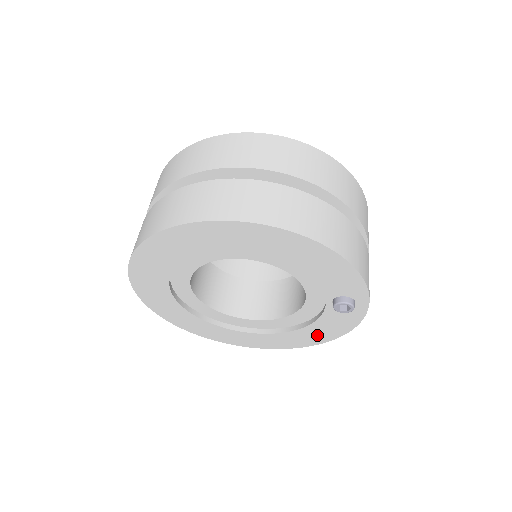
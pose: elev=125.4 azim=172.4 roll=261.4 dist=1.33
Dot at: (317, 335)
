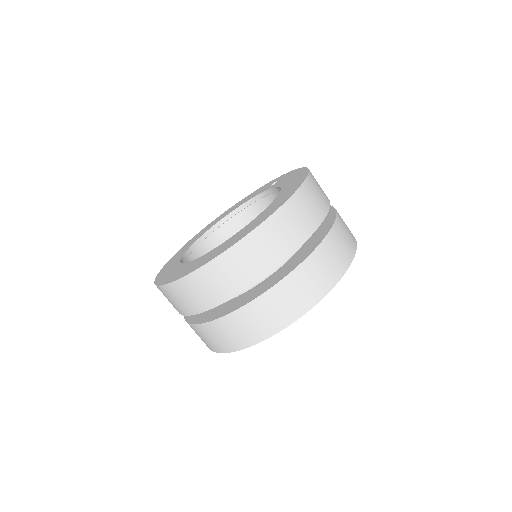
Dot at: occluded
